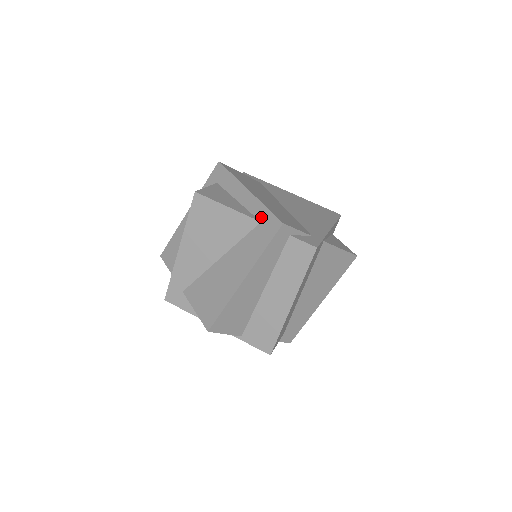
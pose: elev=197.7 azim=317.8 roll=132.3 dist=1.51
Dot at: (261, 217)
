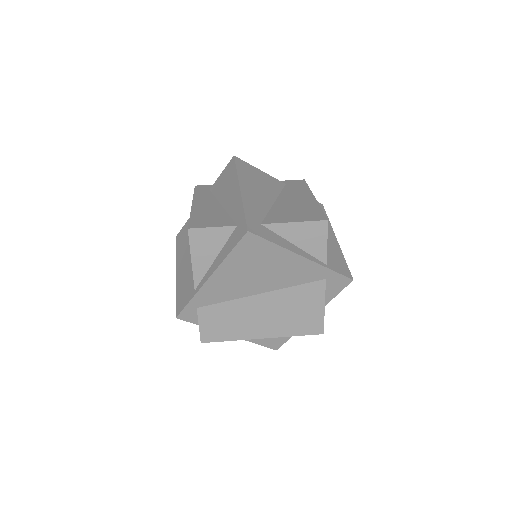
Dot at: (283, 183)
